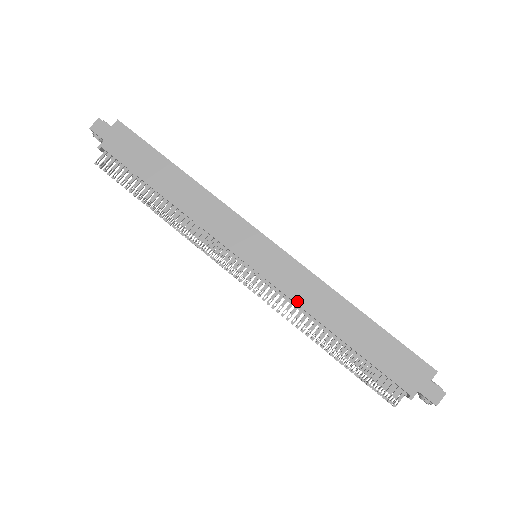
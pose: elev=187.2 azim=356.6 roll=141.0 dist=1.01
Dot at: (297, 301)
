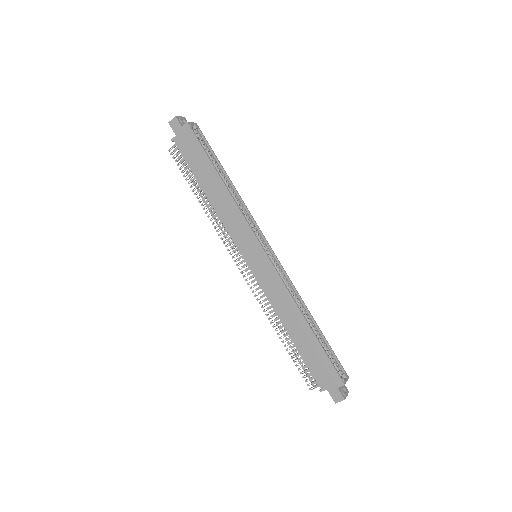
Dot at: (270, 300)
